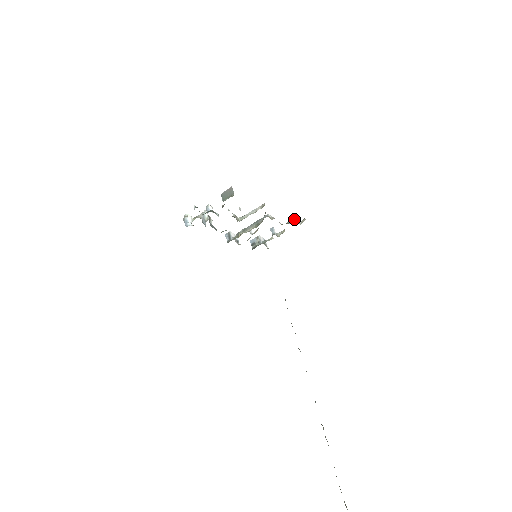
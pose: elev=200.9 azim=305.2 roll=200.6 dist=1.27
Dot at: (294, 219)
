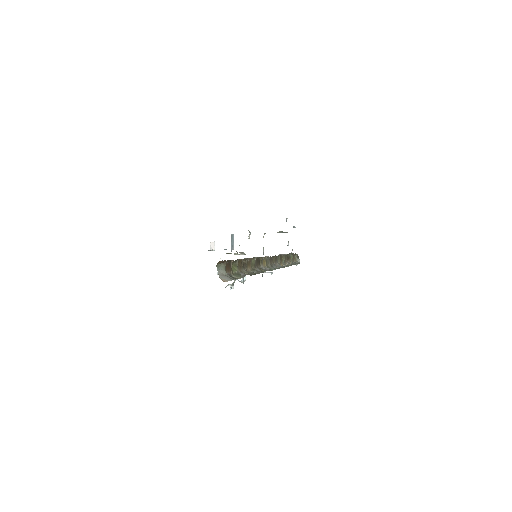
Dot at: (286, 220)
